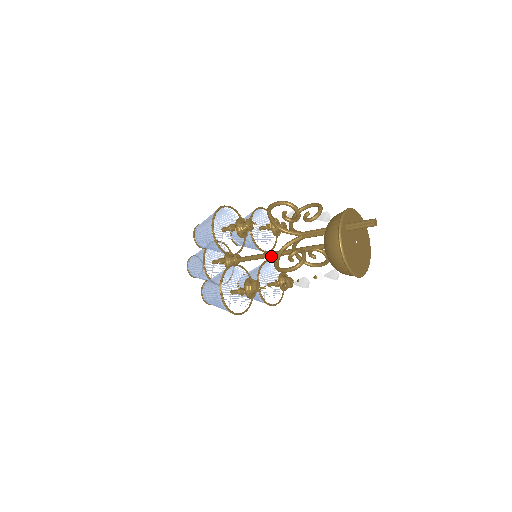
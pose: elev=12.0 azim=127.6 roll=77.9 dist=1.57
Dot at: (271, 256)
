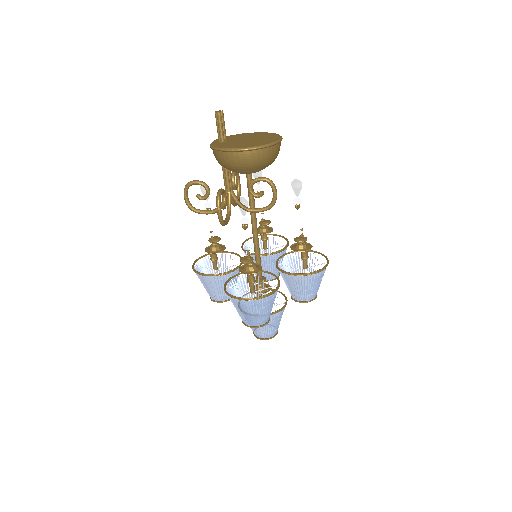
Dot at: (255, 239)
